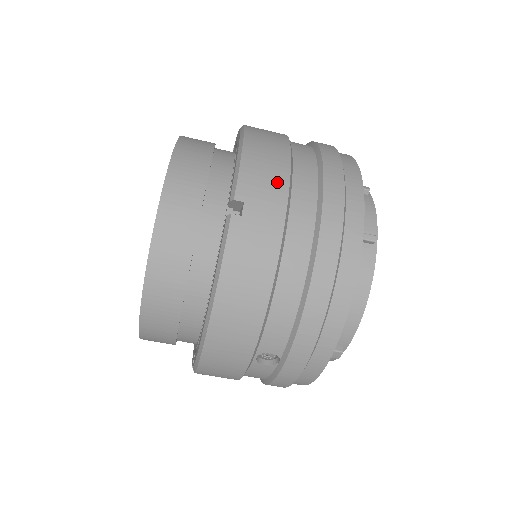
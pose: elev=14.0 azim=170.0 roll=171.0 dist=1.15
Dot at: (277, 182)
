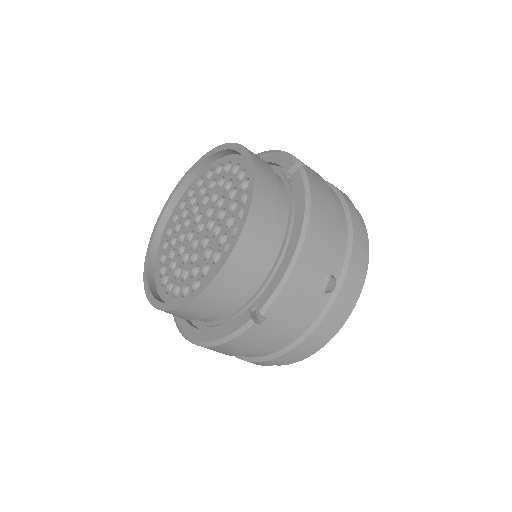
Dot at: occluded
